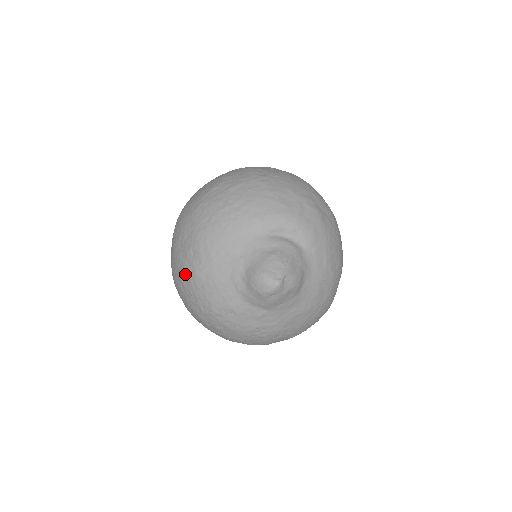
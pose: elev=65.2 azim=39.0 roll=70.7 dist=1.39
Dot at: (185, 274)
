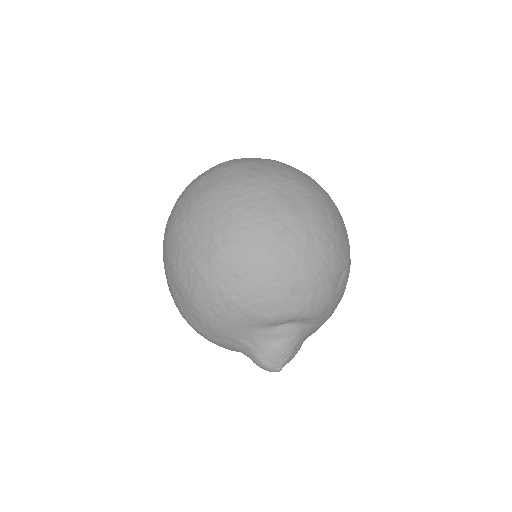
Dot at: (185, 318)
